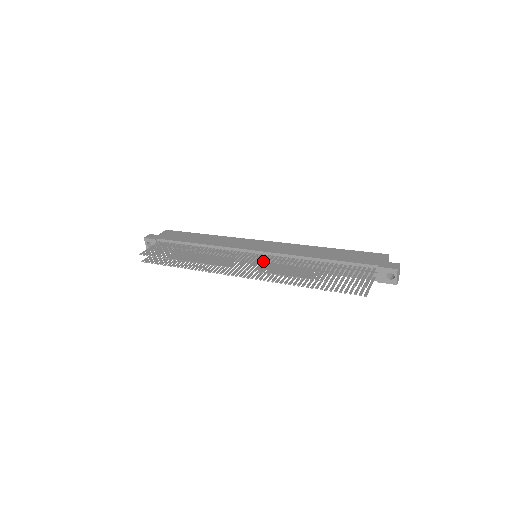
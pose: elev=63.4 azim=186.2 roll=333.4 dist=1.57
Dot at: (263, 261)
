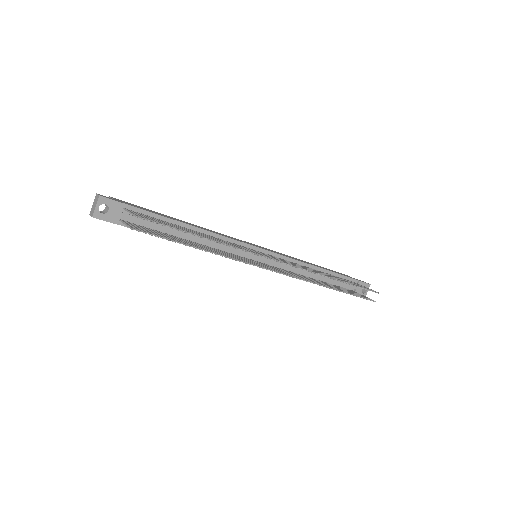
Dot at: (284, 260)
